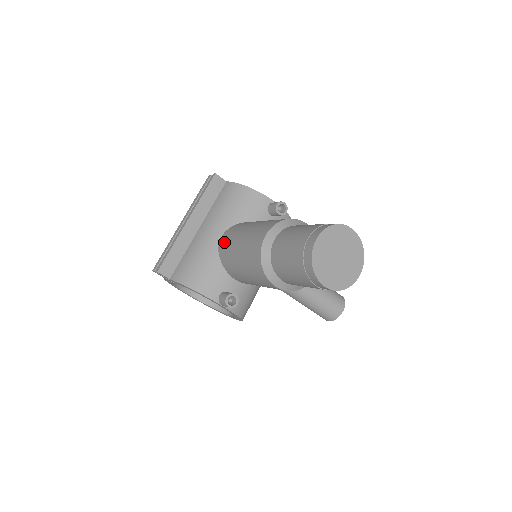
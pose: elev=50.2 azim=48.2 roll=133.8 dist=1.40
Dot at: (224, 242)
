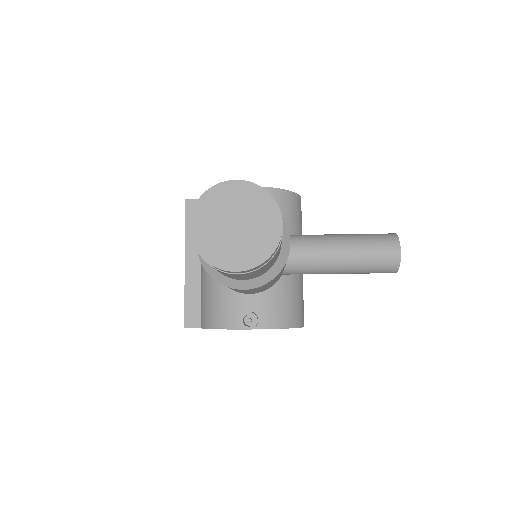
Dot at: occluded
